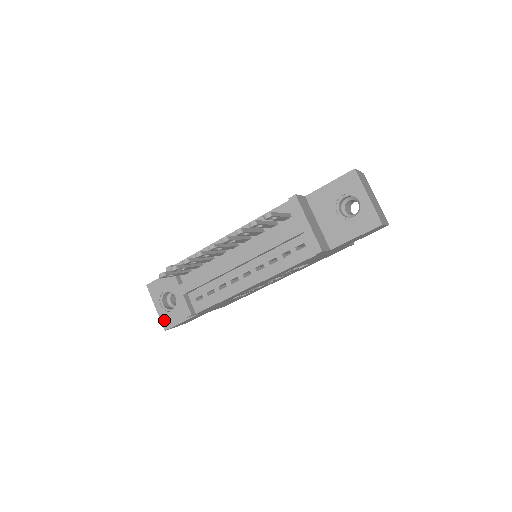
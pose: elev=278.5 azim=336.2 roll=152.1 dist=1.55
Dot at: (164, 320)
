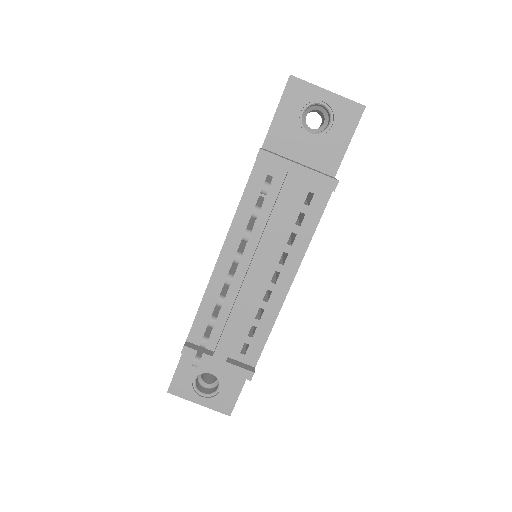
Dot at: (220, 407)
